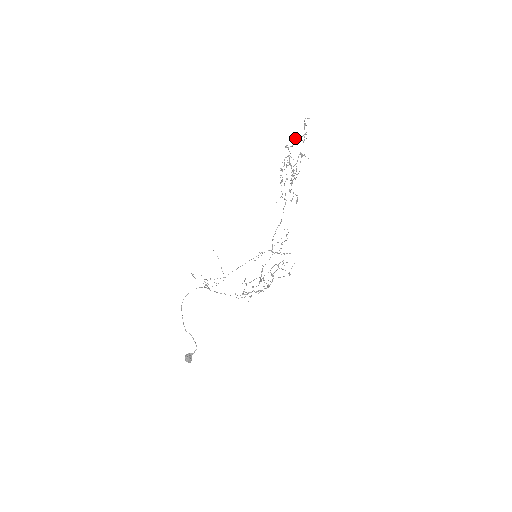
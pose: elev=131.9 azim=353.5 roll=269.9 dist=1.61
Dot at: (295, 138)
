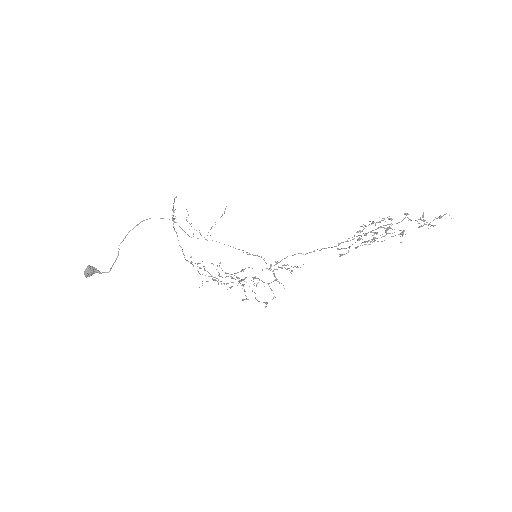
Dot at: occluded
